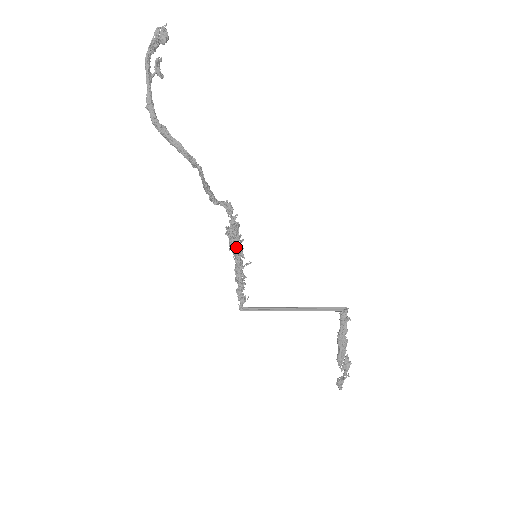
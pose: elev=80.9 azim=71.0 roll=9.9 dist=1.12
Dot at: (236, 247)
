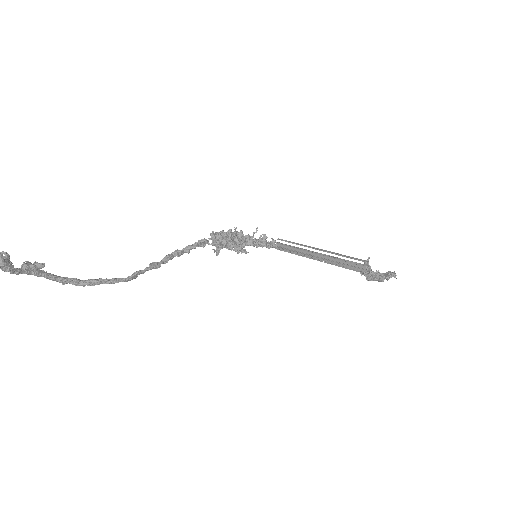
Dot at: (234, 244)
